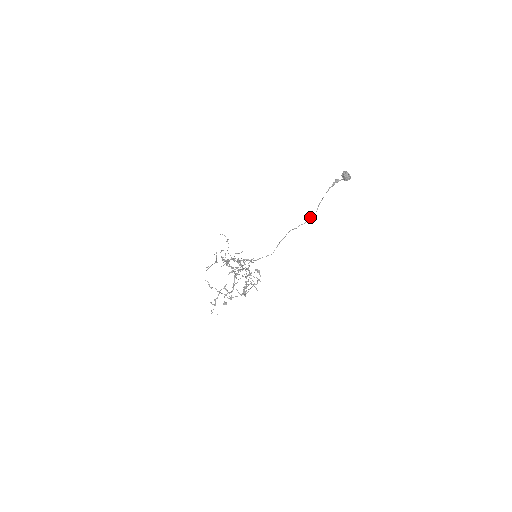
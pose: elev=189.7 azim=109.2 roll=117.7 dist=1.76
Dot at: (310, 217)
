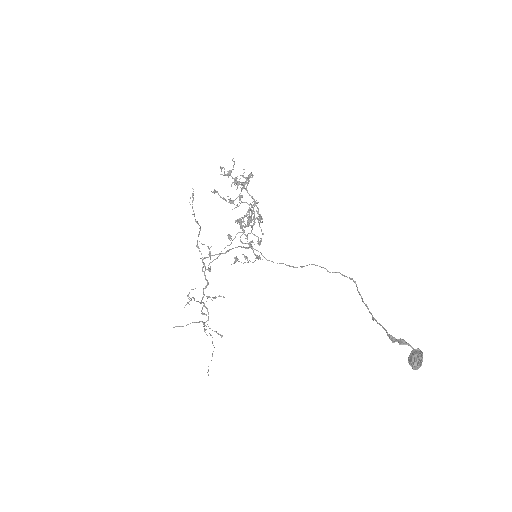
Dot at: occluded
